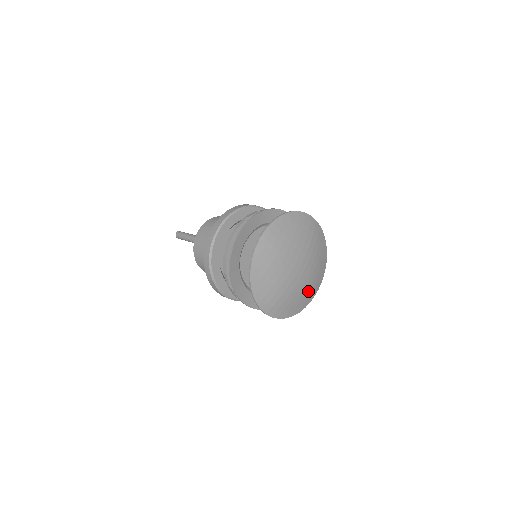
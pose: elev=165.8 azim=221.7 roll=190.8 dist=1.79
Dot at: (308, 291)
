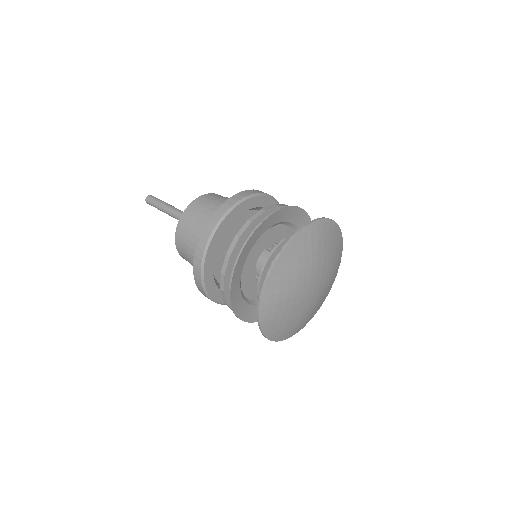
Dot at: (331, 282)
